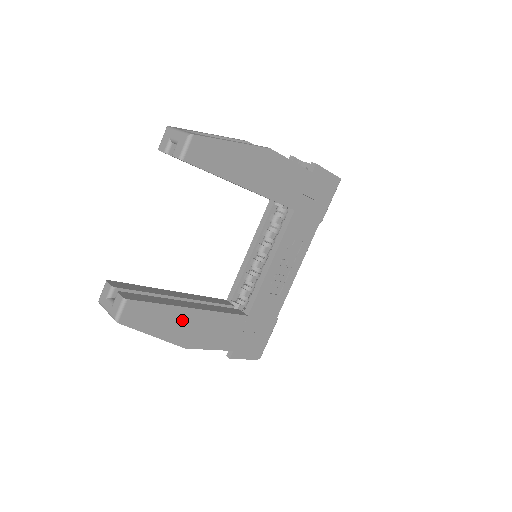
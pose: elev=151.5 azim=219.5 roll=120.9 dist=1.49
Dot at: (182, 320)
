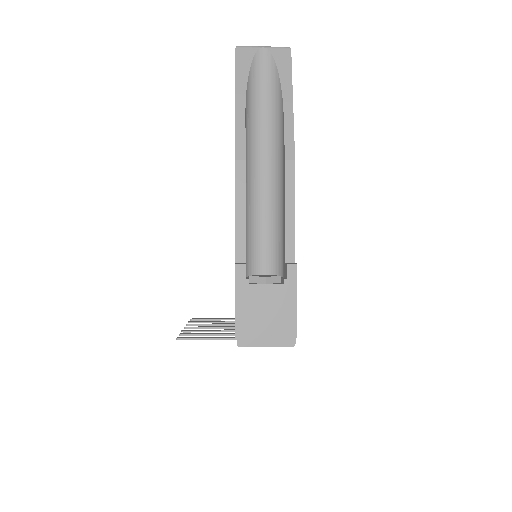
Dot at: occluded
